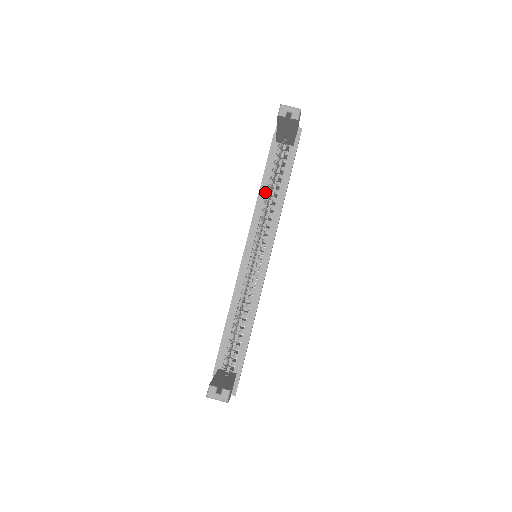
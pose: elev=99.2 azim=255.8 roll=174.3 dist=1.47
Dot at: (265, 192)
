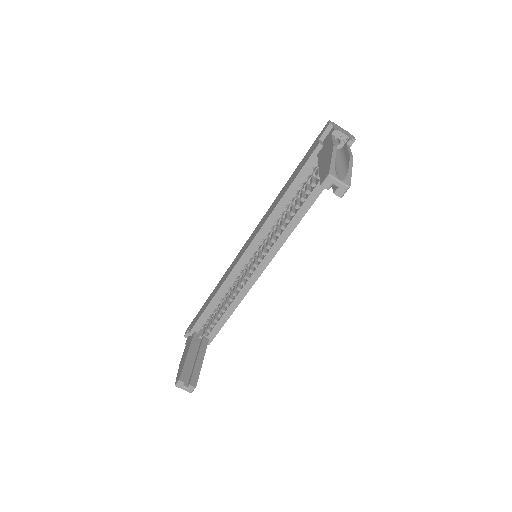
Dot at: (286, 204)
